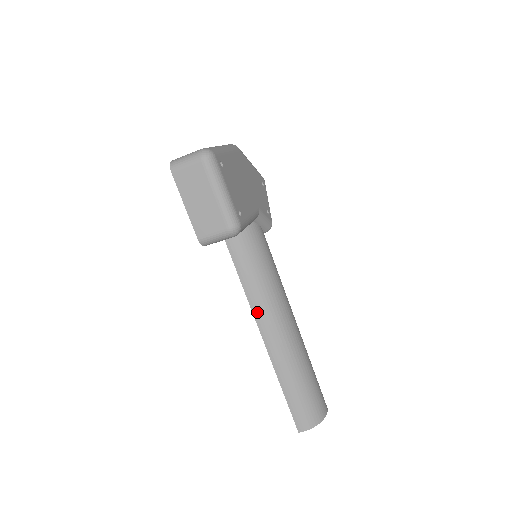
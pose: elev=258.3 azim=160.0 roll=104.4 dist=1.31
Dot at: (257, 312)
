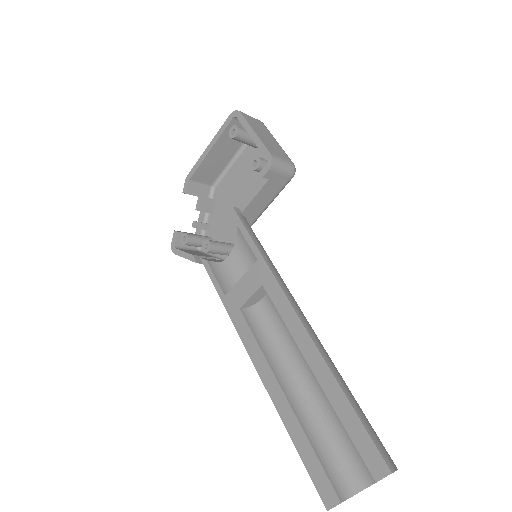
Dot at: (286, 290)
